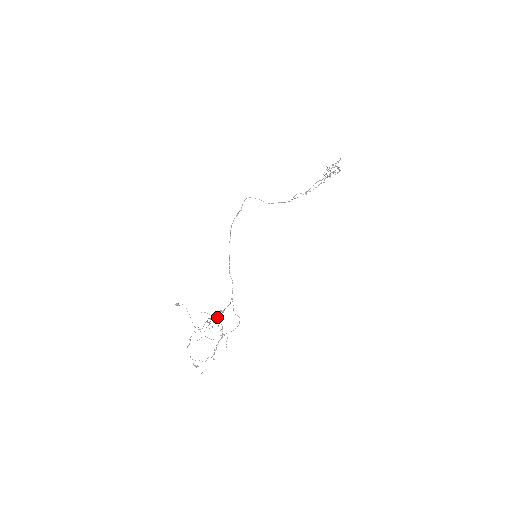
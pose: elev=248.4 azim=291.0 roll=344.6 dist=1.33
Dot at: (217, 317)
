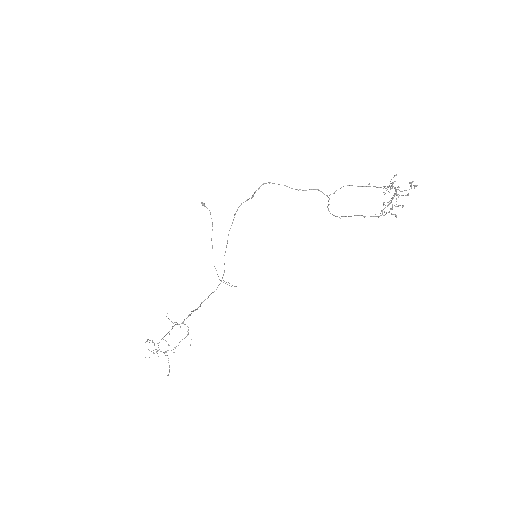
Dot at: (183, 322)
